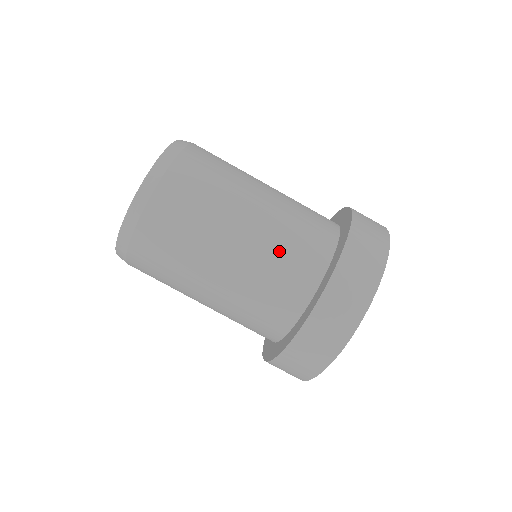
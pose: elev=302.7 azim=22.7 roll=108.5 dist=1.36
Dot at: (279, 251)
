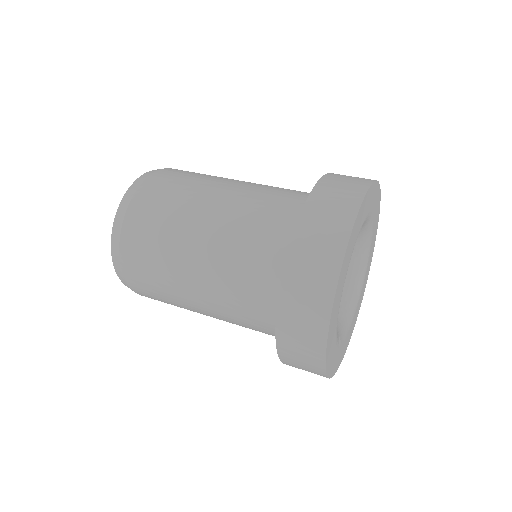
Dot at: (237, 266)
